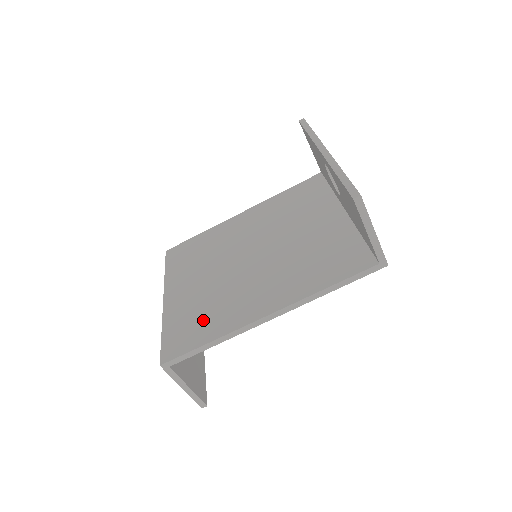
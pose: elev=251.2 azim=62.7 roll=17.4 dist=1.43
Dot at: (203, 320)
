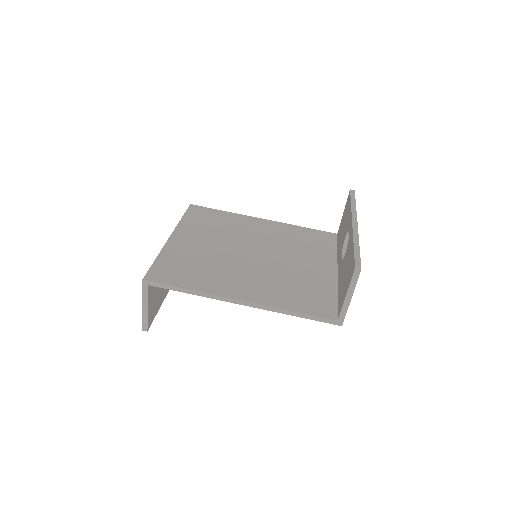
Dot at: (192, 271)
